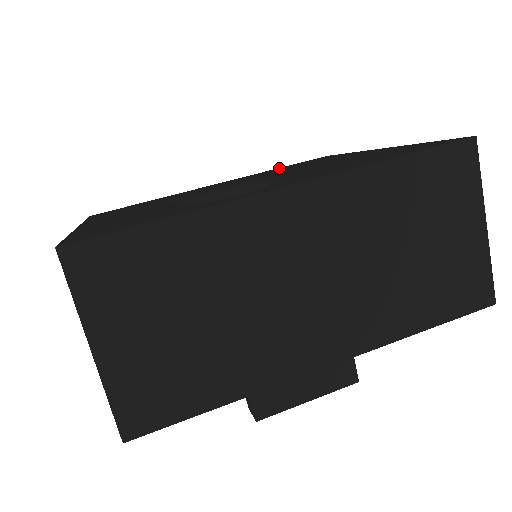
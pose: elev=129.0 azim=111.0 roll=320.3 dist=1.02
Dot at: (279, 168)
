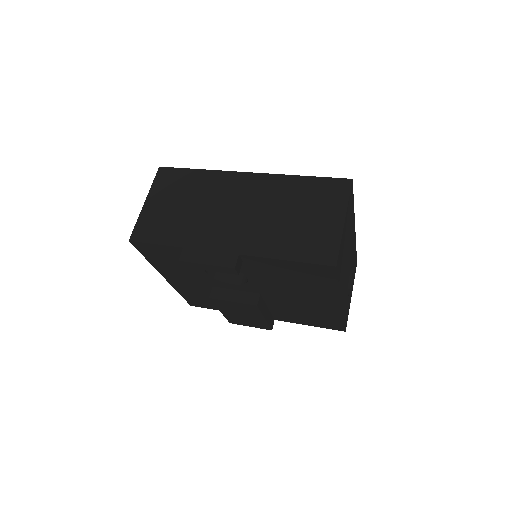
Dot at: occluded
